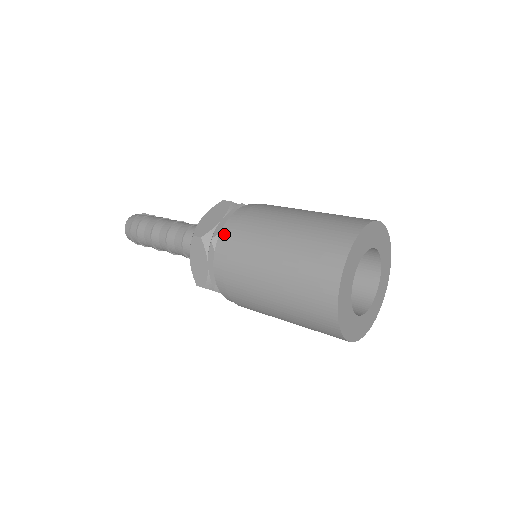
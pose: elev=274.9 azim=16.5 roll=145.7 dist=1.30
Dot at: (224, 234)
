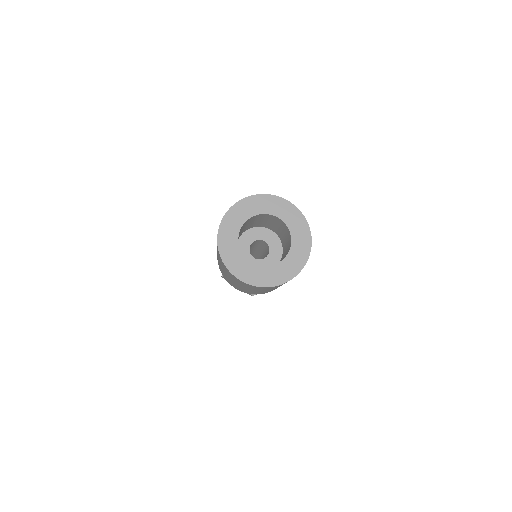
Dot at: occluded
